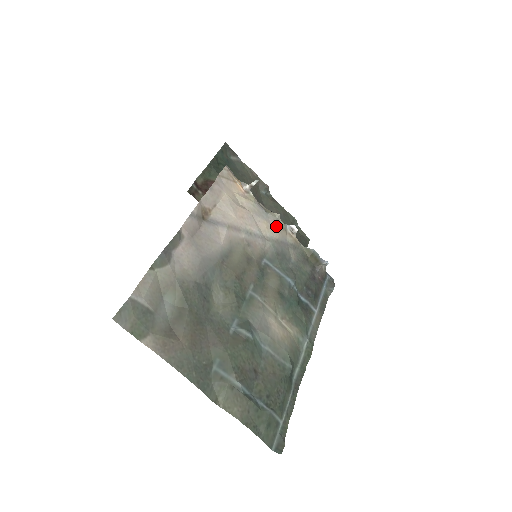
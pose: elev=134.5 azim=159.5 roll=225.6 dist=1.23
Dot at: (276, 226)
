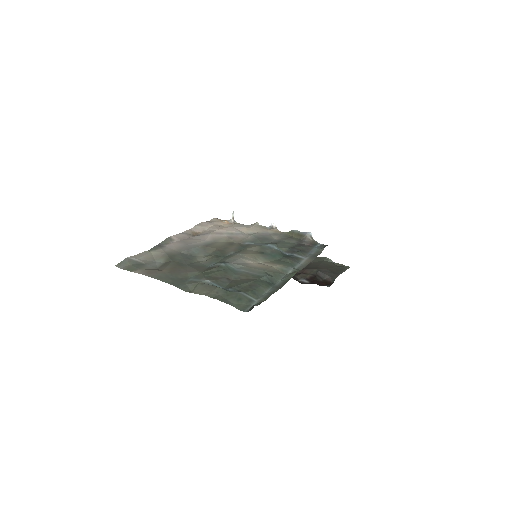
Dot at: (256, 228)
